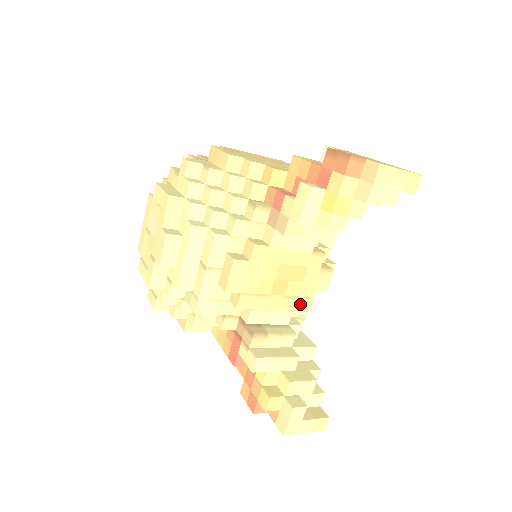
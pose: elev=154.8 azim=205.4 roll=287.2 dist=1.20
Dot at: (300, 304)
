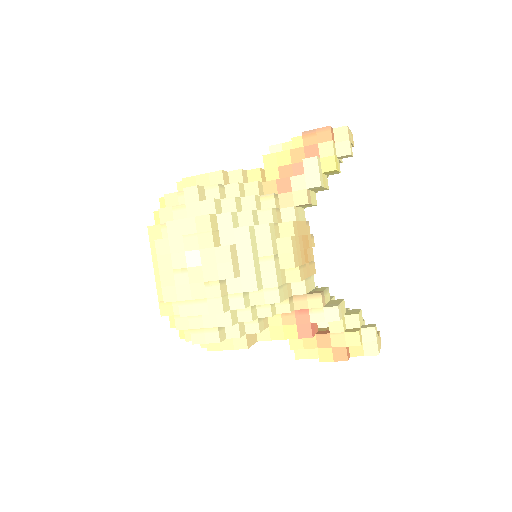
Dot at: (313, 268)
